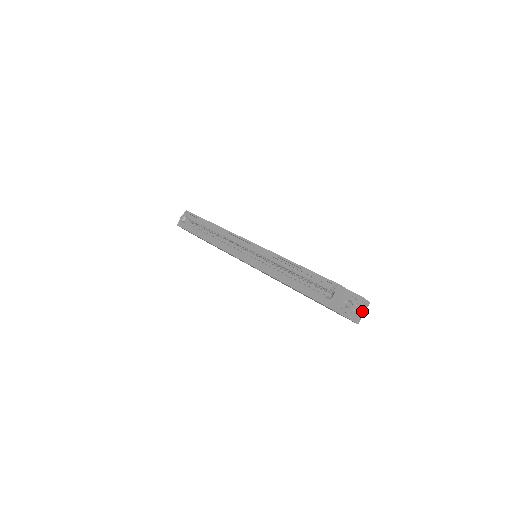
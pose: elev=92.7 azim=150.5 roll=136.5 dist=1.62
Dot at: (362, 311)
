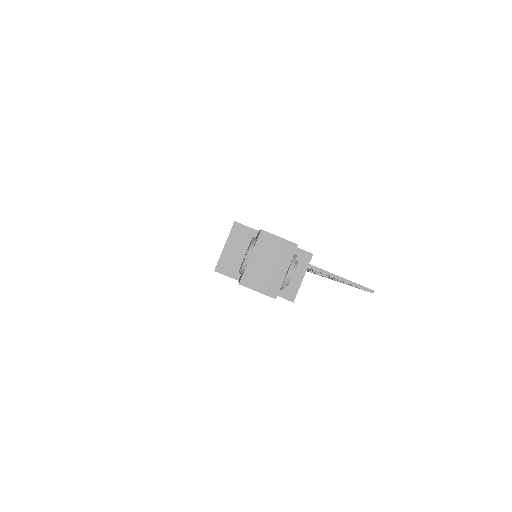
Dot at: (277, 265)
